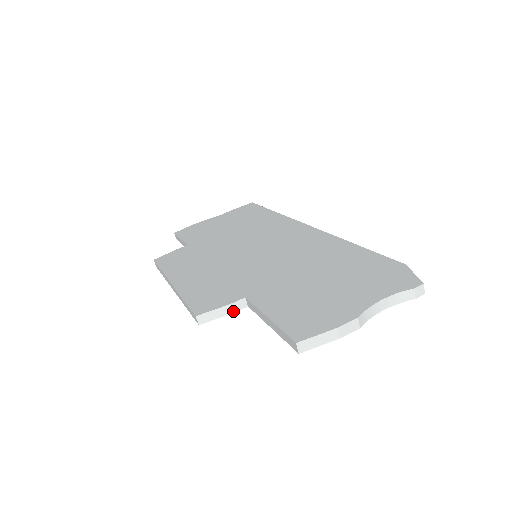
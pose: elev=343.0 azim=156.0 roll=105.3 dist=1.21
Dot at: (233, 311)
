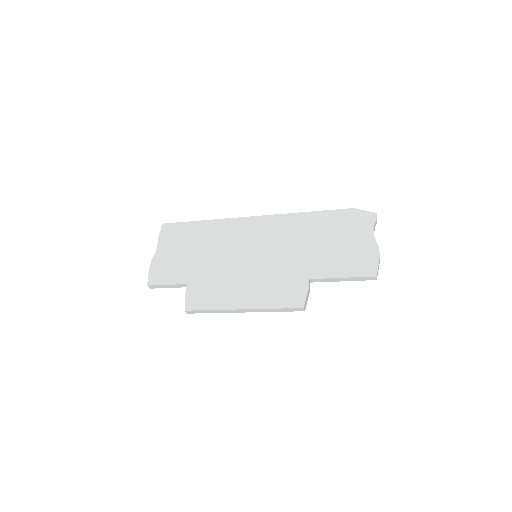
Dot at: (309, 291)
